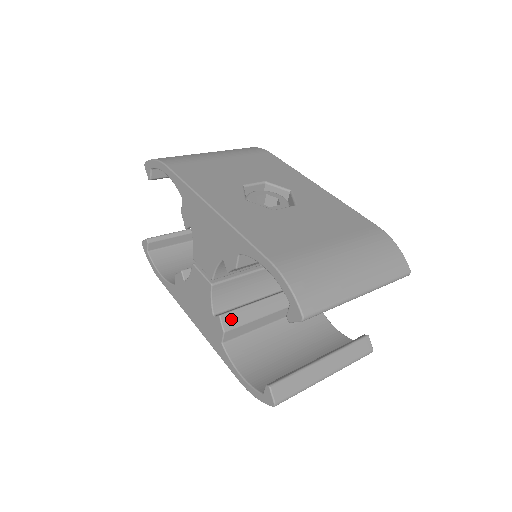
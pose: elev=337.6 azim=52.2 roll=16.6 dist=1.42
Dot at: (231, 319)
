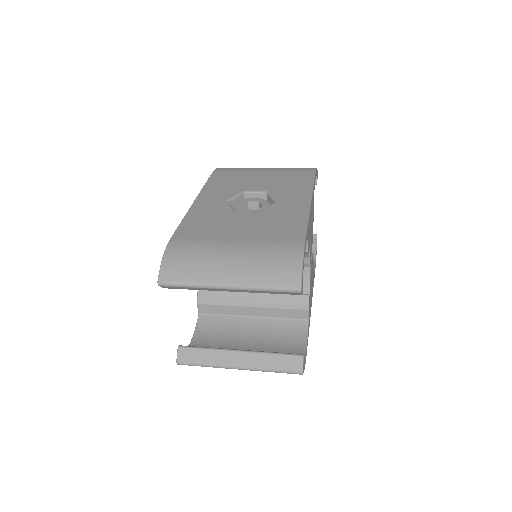
Dot at: (207, 296)
